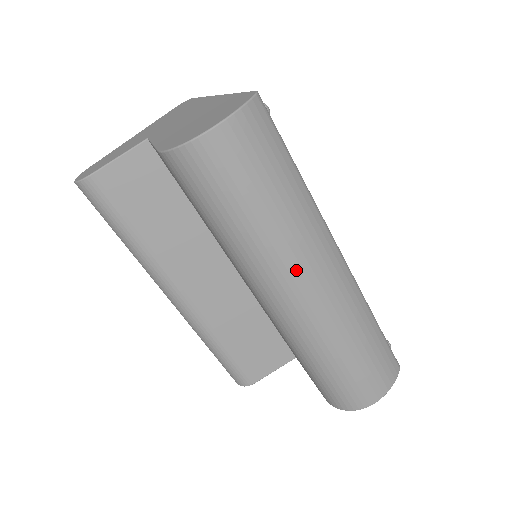
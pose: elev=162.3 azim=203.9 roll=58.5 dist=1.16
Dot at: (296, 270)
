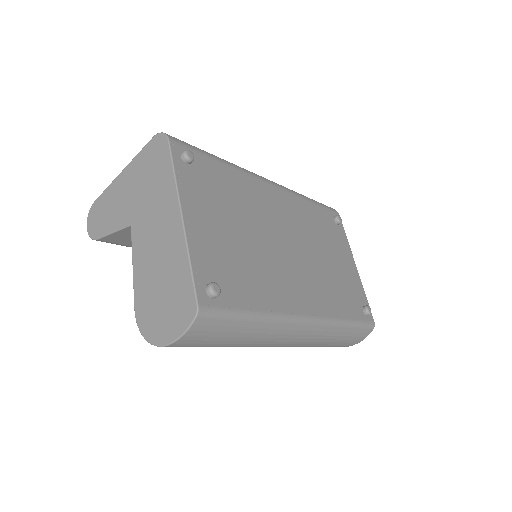
Dot at: occluded
